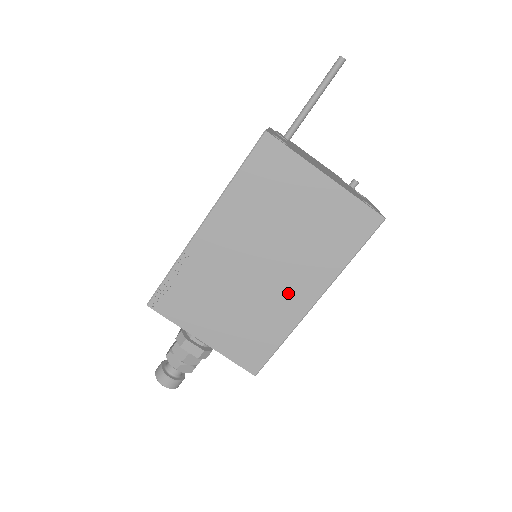
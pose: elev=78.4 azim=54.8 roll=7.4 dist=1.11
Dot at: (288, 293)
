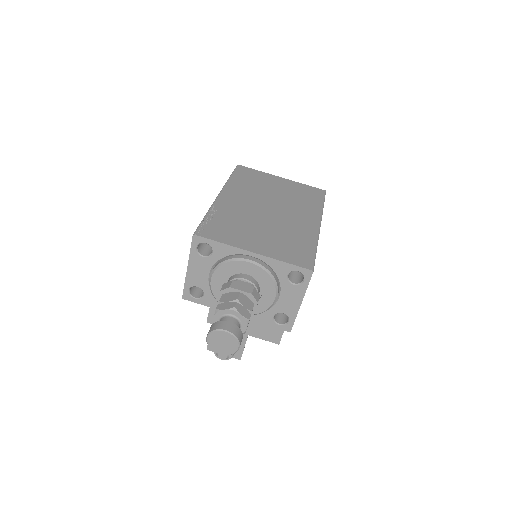
Dot at: (298, 221)
